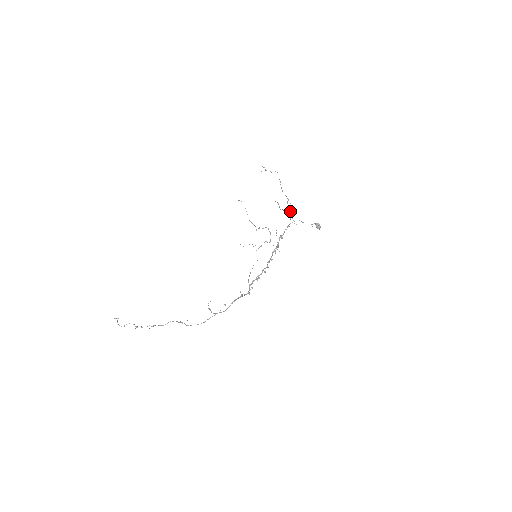
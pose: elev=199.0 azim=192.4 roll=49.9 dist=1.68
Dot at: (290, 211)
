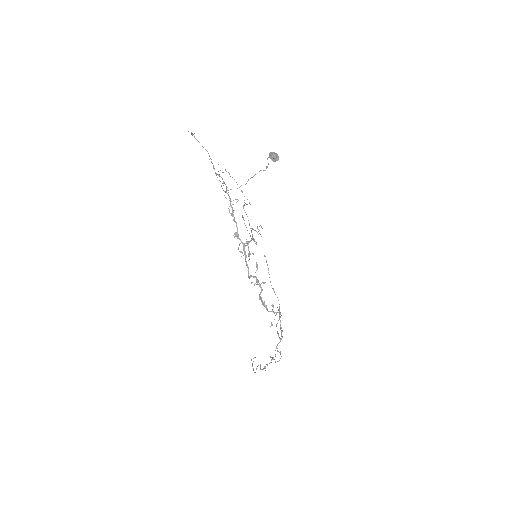
Dot at: occluded
